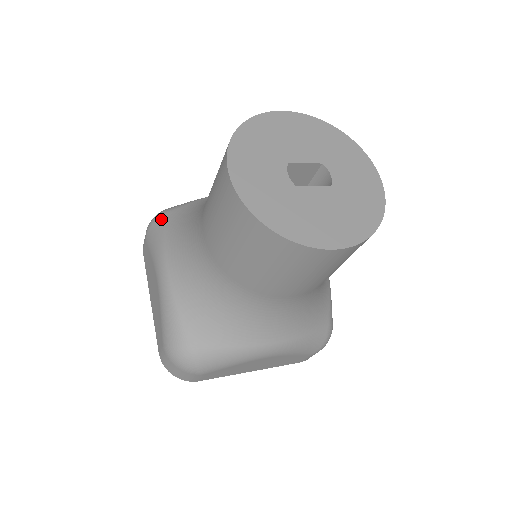
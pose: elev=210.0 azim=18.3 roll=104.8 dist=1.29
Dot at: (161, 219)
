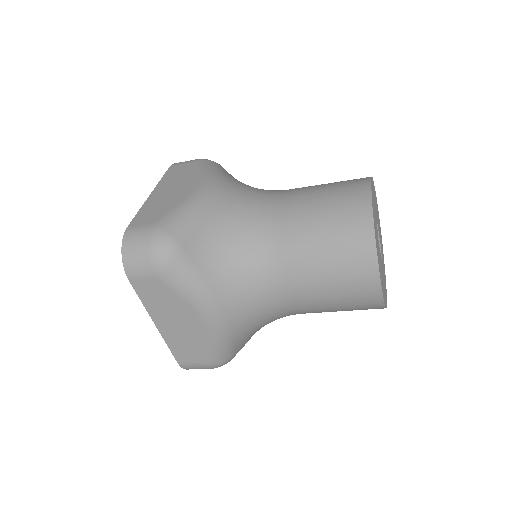
Dot at: (221, 166)
